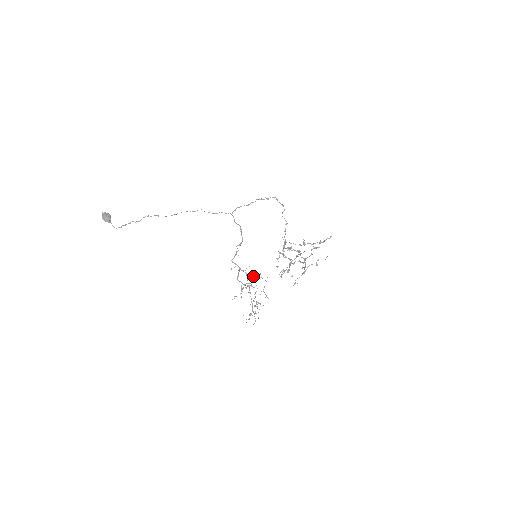
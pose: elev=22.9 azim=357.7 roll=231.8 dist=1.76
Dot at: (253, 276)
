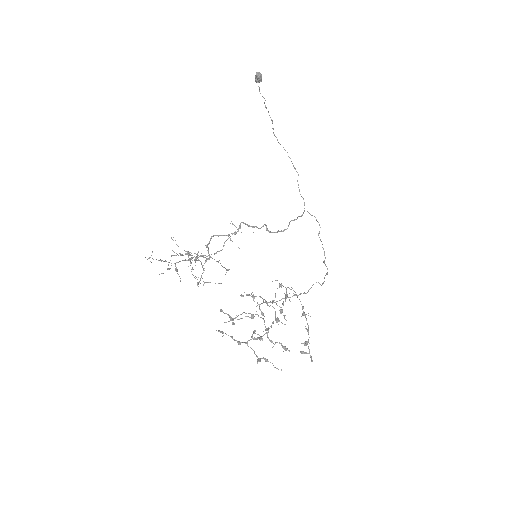
Dot at: occluded
